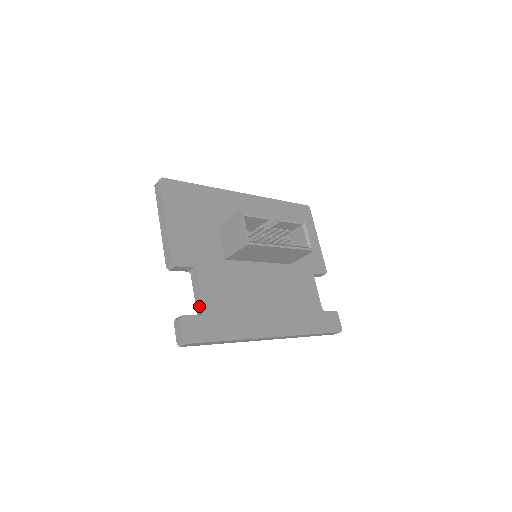
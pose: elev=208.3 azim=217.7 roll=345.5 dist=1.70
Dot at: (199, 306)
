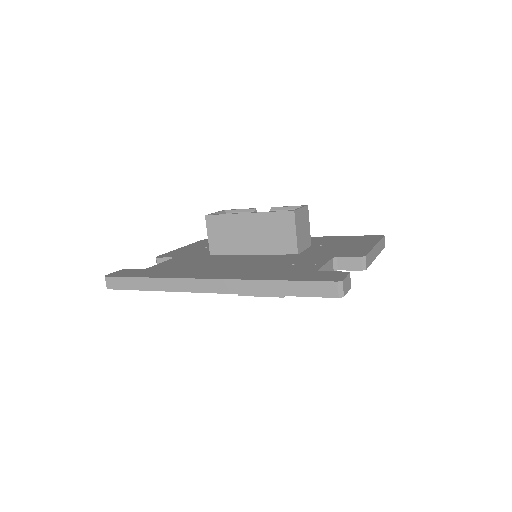
Dot at: occluded
